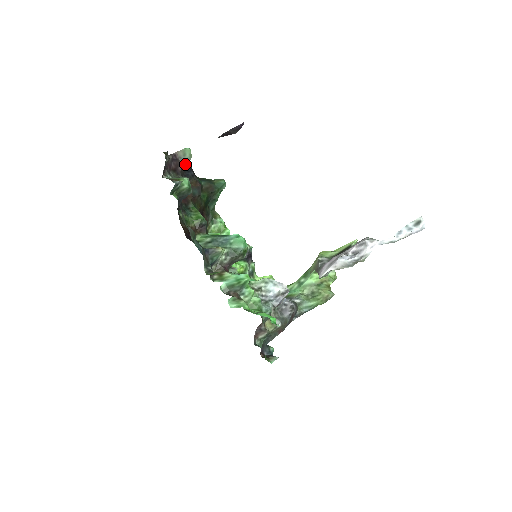
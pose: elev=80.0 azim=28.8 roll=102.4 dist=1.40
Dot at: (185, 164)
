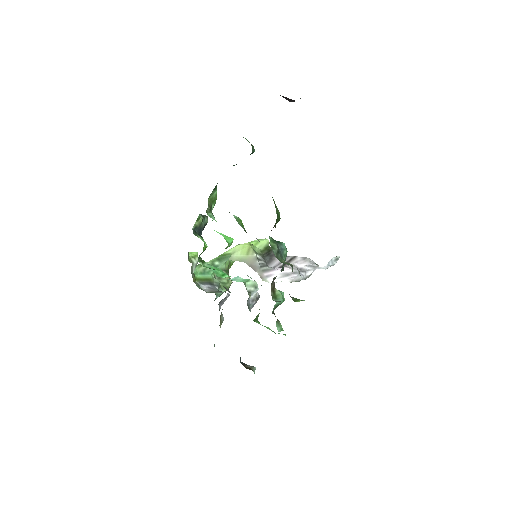
Dot at: occluded
